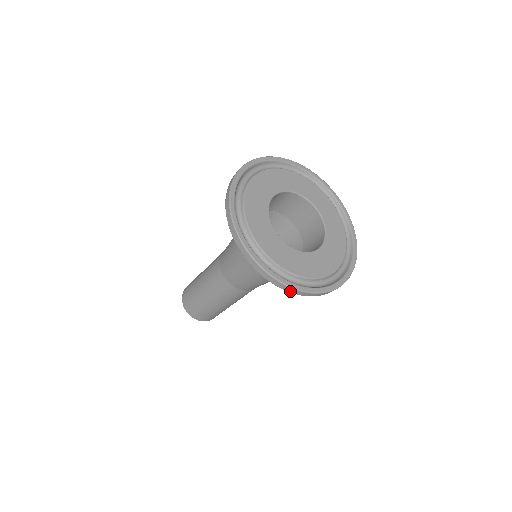
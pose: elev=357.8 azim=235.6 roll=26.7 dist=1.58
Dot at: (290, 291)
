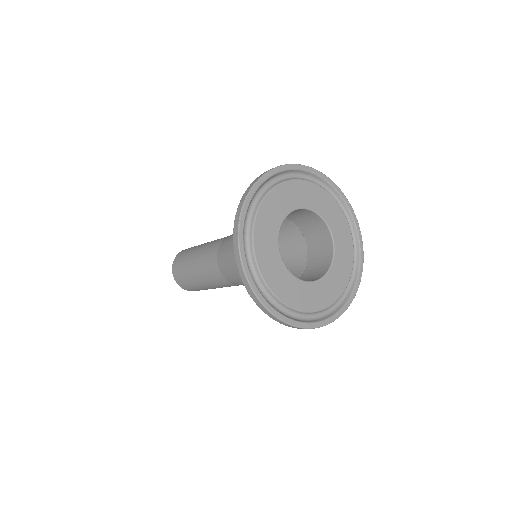
Dot at: (281, 323)
